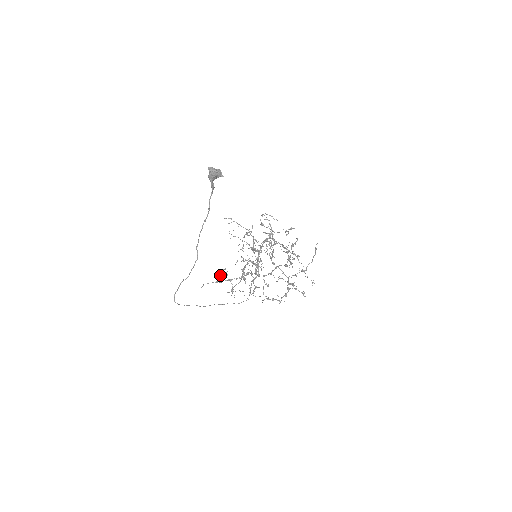
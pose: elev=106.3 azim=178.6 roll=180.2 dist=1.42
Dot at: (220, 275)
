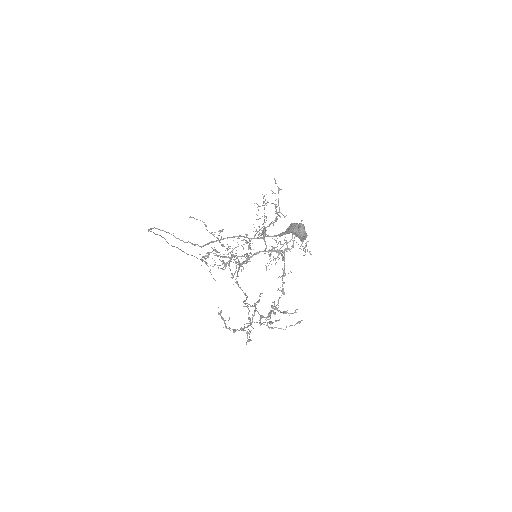
Dot at: occluded
